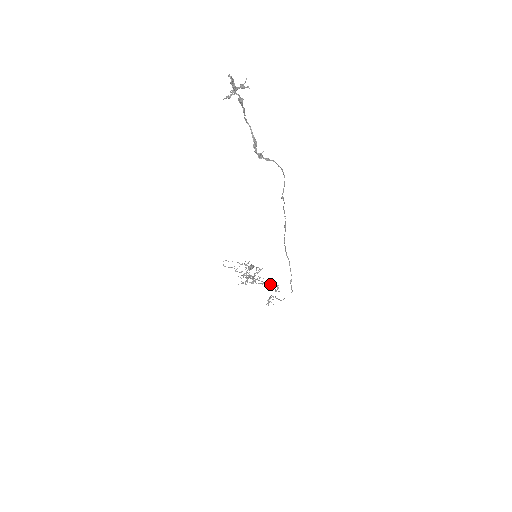
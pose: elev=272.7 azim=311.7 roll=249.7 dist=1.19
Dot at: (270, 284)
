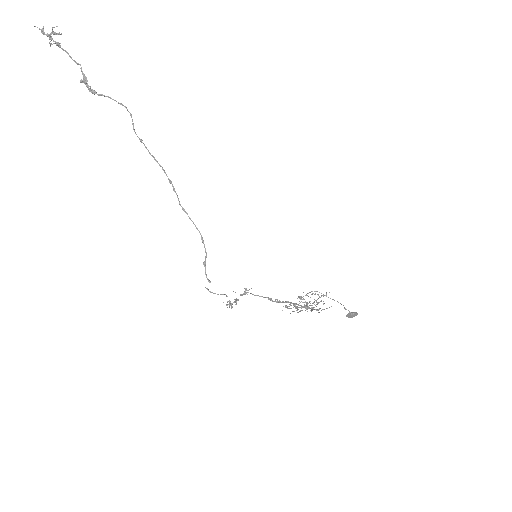
Dot at: occluded
